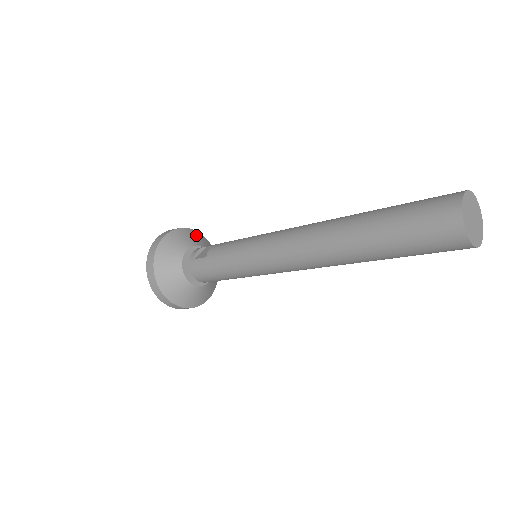
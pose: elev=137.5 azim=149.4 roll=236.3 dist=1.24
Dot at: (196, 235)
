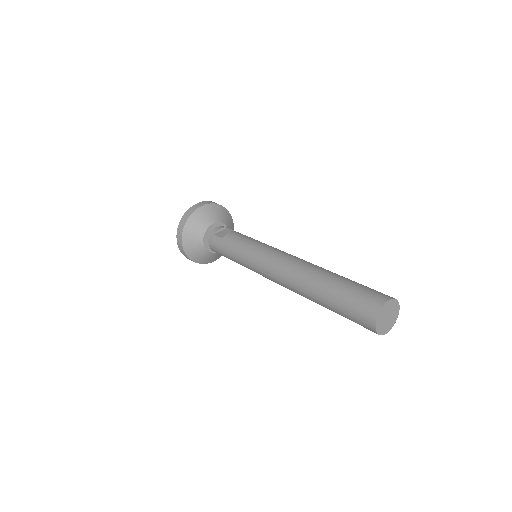
Dot at: (224, 213)
